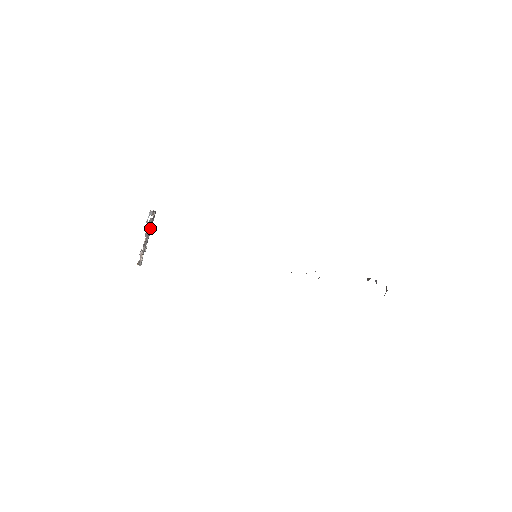
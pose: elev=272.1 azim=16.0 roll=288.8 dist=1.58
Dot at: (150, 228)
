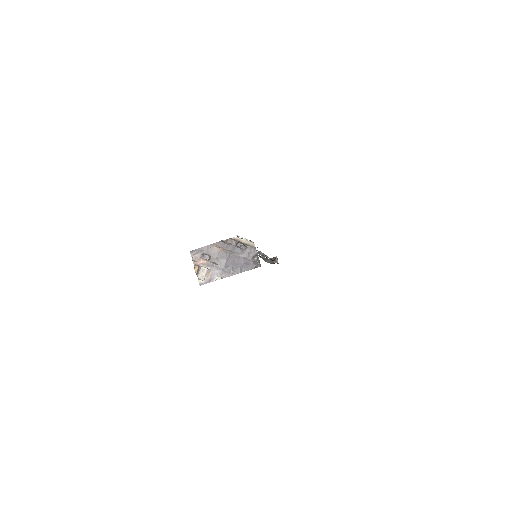
Dot at: (239, 266)
